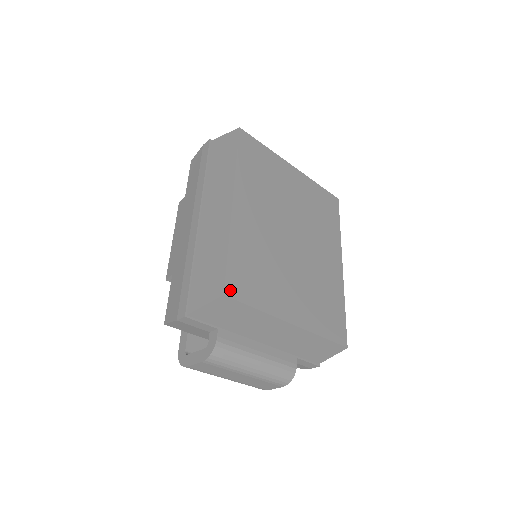
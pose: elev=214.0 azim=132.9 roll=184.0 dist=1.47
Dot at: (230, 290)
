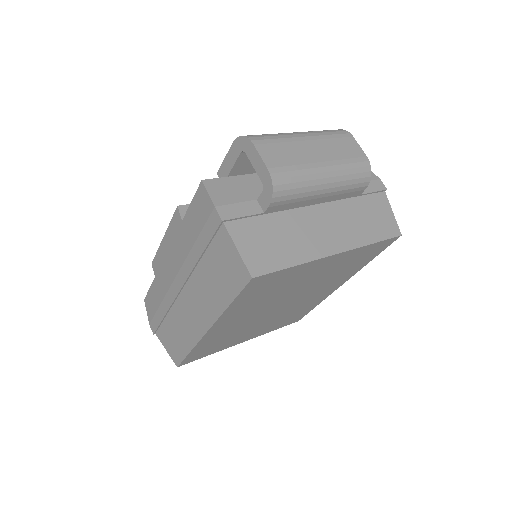
Dot at: (184, 363)
